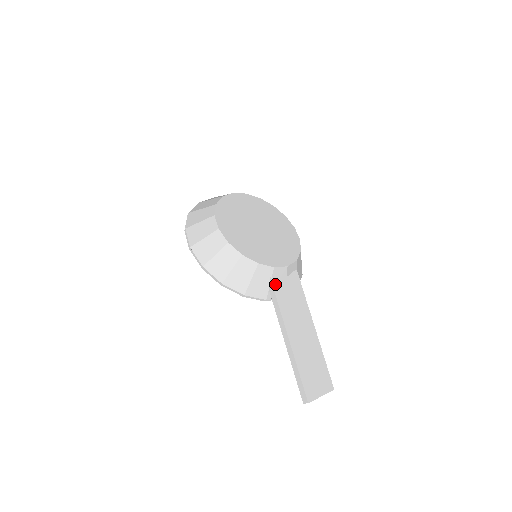
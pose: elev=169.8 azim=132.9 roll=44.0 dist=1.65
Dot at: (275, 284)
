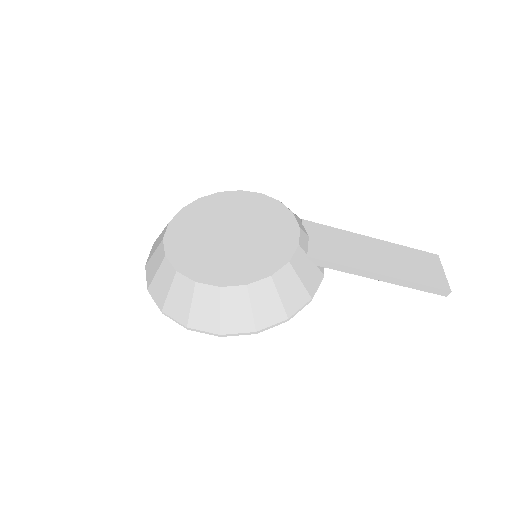
Dot at: (315, 255)
